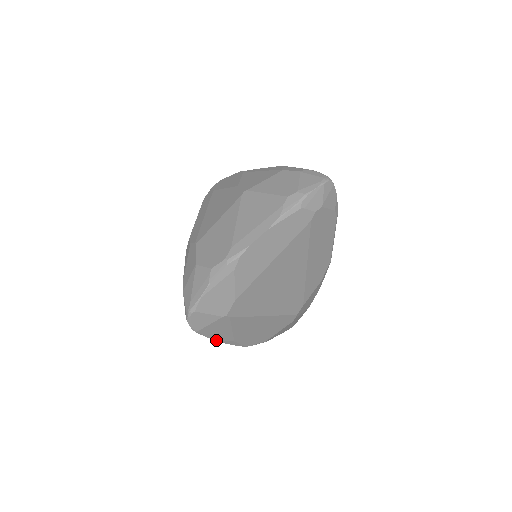
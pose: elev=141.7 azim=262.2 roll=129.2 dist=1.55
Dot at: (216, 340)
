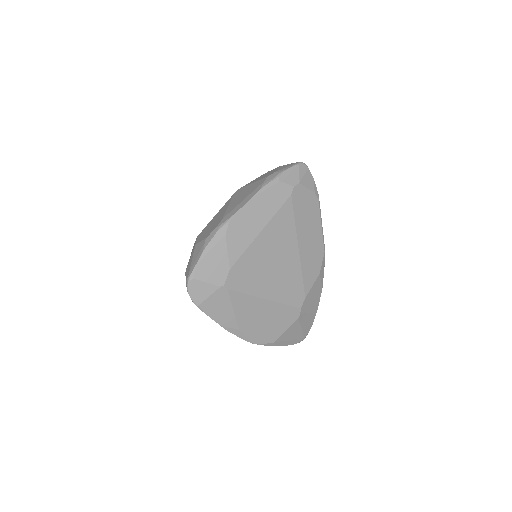
Dot at: (220, 324)
